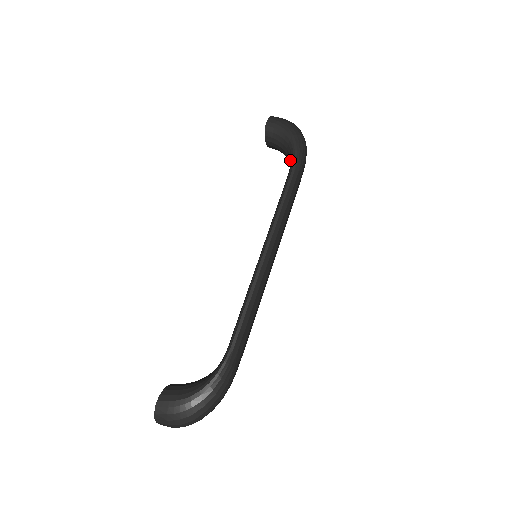
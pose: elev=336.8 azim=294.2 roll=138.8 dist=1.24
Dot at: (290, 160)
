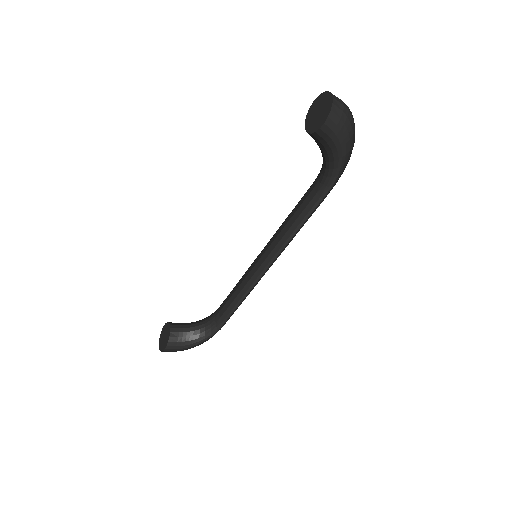
Dot at: (210, 316)
